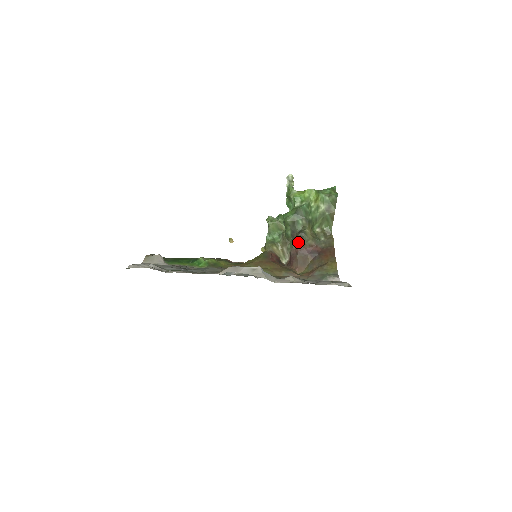
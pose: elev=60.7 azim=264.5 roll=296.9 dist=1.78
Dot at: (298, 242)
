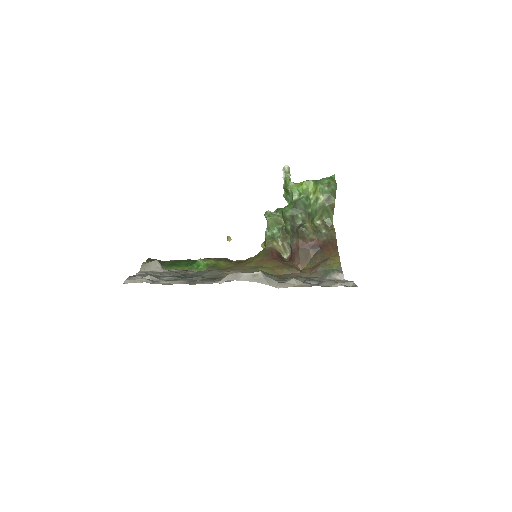
Dot at: (299, 237)
